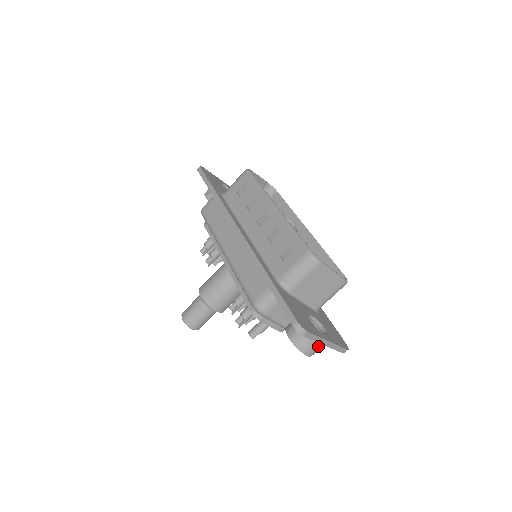
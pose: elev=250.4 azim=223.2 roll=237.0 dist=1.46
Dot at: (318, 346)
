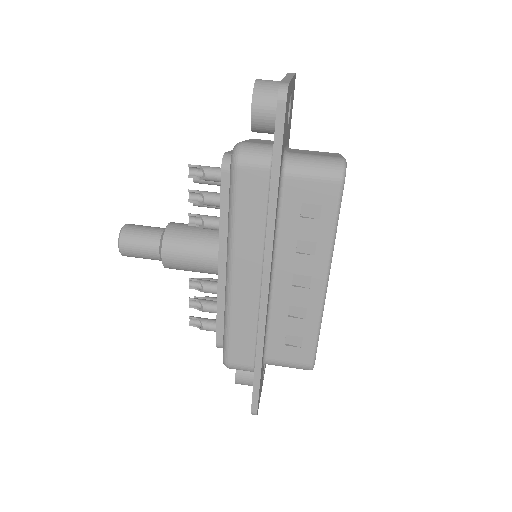
Dot at: (277, 82)
